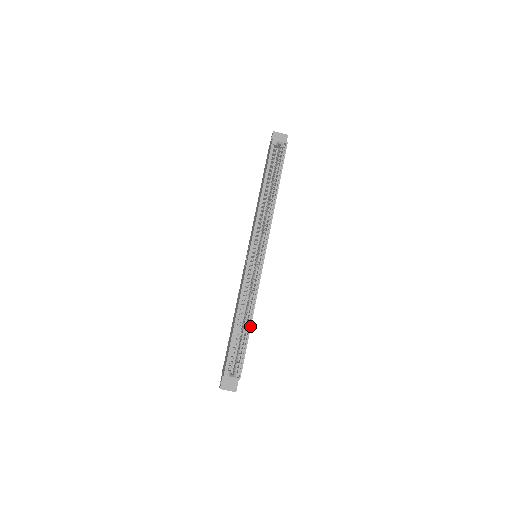
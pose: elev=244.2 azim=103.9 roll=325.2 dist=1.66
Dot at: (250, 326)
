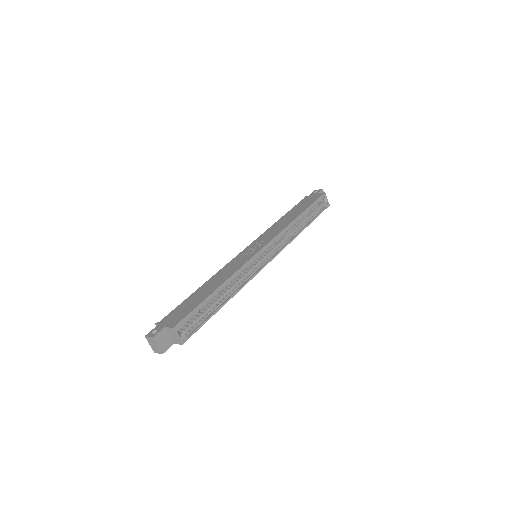
Dot at: (223, 305)
